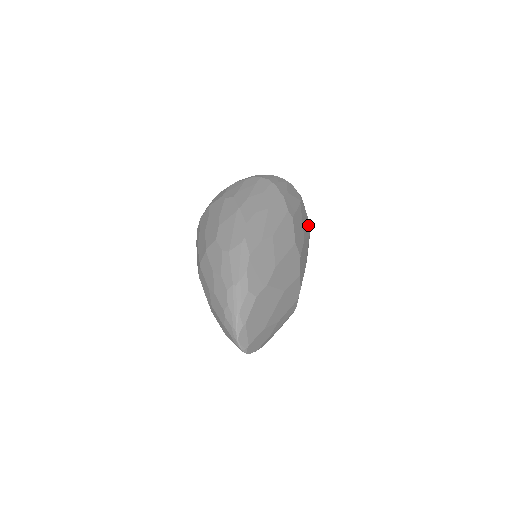
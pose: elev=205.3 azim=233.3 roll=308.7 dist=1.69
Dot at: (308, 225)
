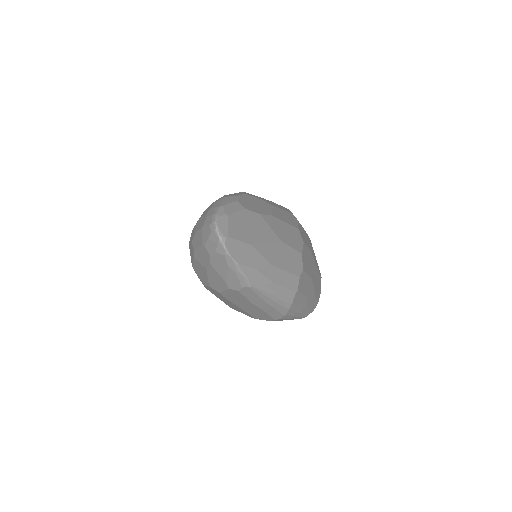
Dot at: (318, 268)
